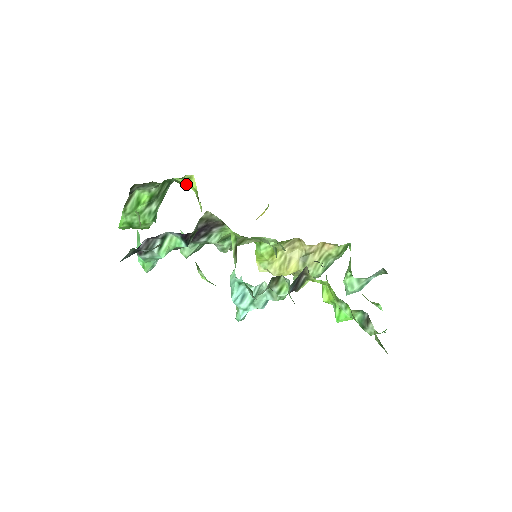
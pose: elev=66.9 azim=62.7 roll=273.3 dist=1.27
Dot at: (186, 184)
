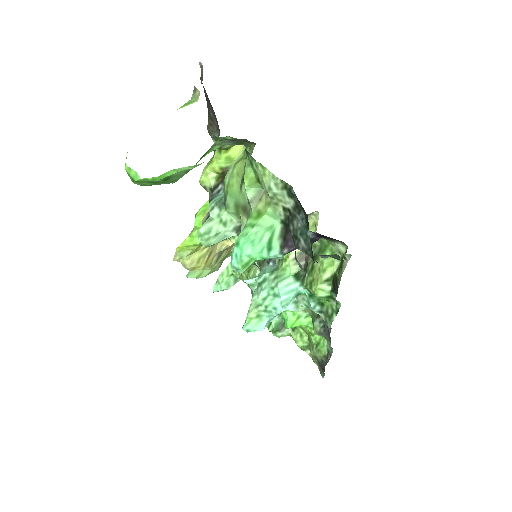
Dot at: (226, 147)
